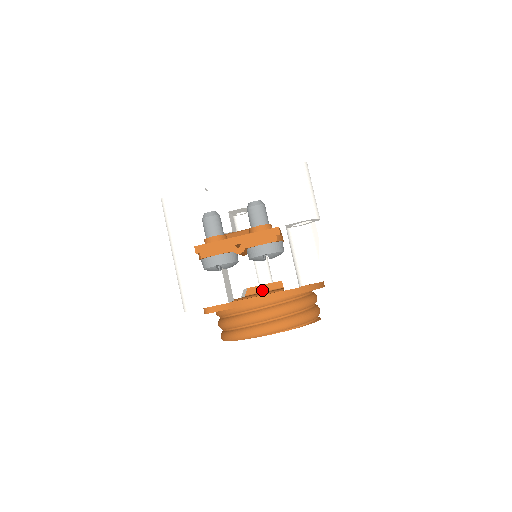
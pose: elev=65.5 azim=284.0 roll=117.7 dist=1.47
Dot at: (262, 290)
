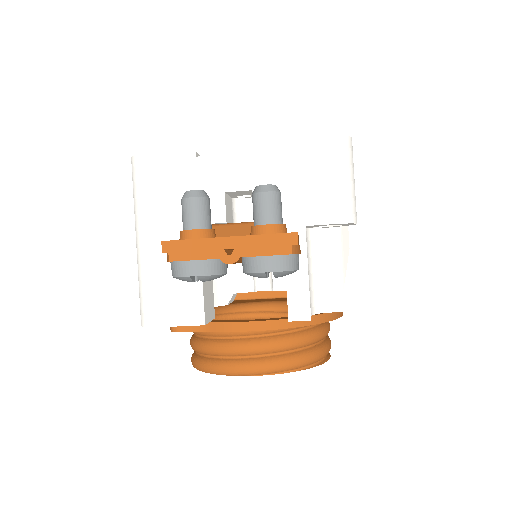
Dot at: (257, 296)
